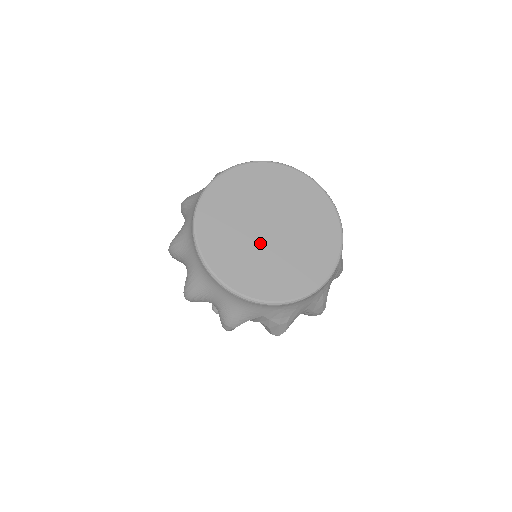
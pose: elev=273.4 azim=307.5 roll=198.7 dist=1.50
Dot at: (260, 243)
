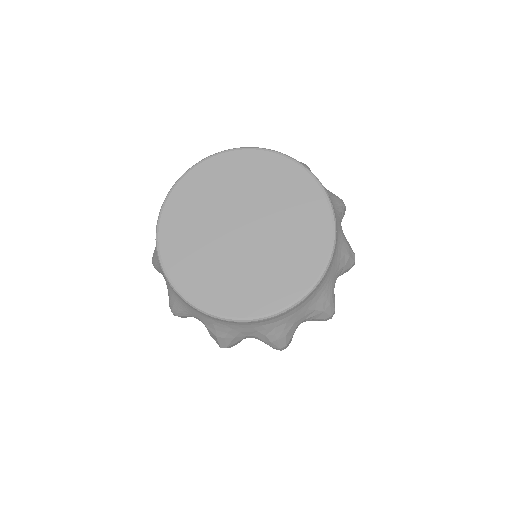
Dot at: (223, 240)
